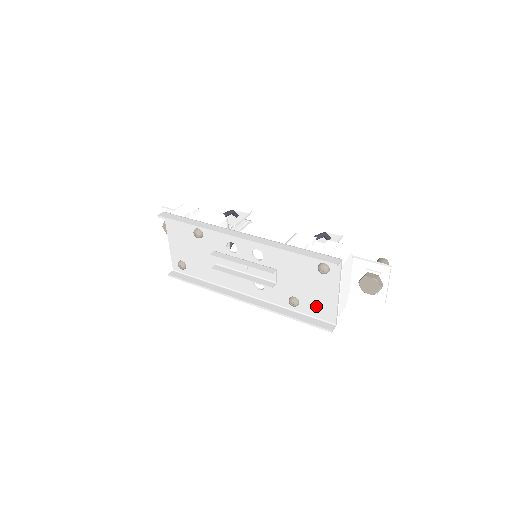
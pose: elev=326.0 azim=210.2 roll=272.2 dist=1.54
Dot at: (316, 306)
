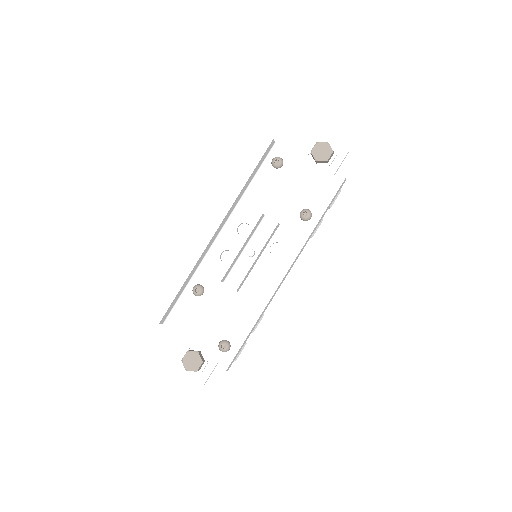
Dot at: (316, 192)
